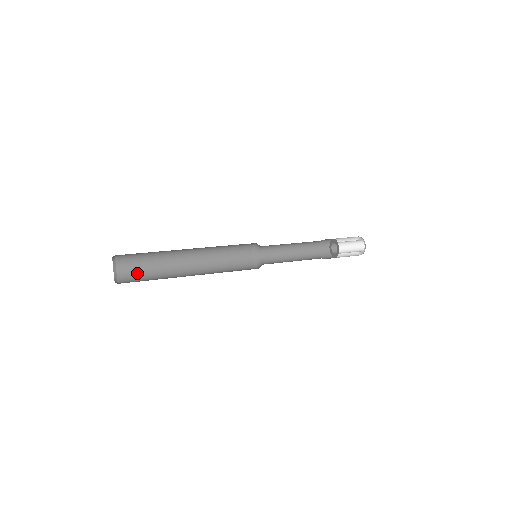
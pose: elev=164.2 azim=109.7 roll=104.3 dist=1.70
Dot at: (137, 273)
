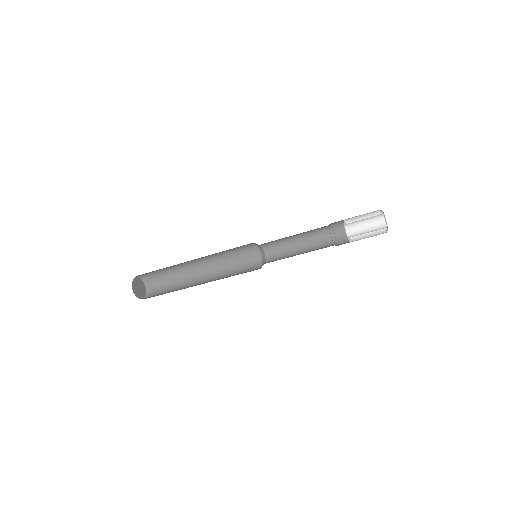
Dot at: occluded
